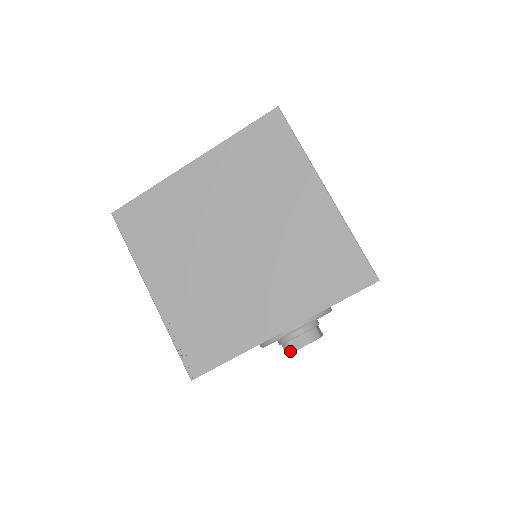
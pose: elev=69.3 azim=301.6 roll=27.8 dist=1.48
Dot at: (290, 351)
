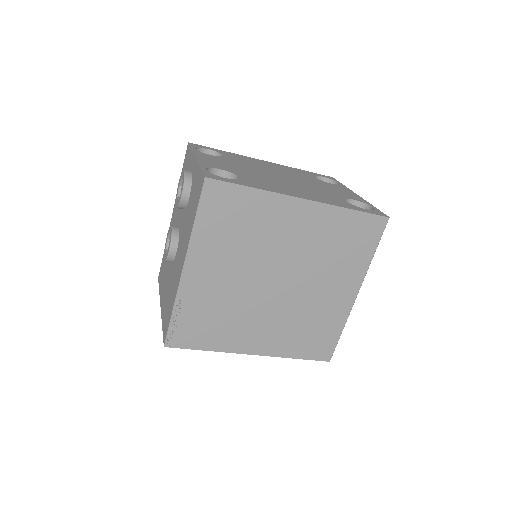
Dot at: occluded
